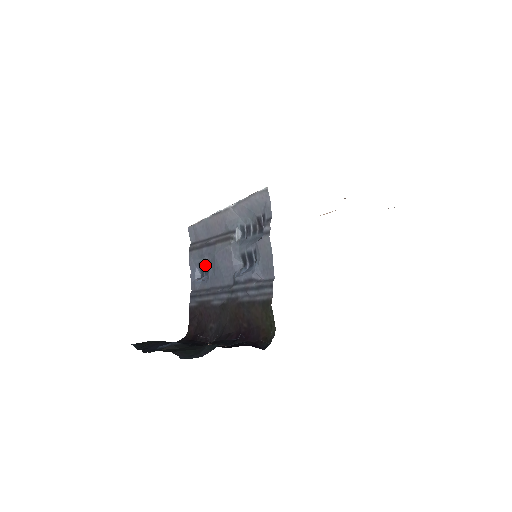
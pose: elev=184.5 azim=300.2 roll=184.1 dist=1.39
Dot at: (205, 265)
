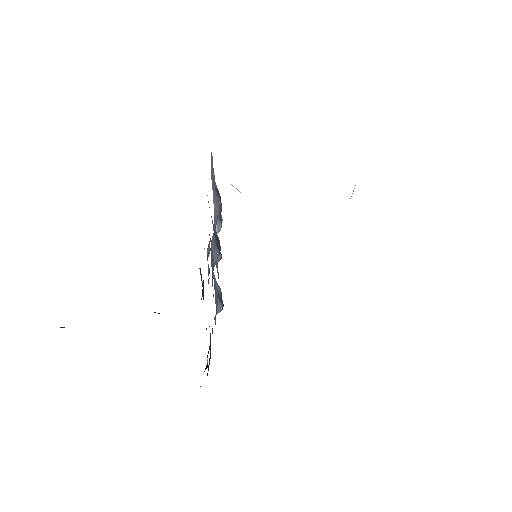
Dot at: (220, 292)
